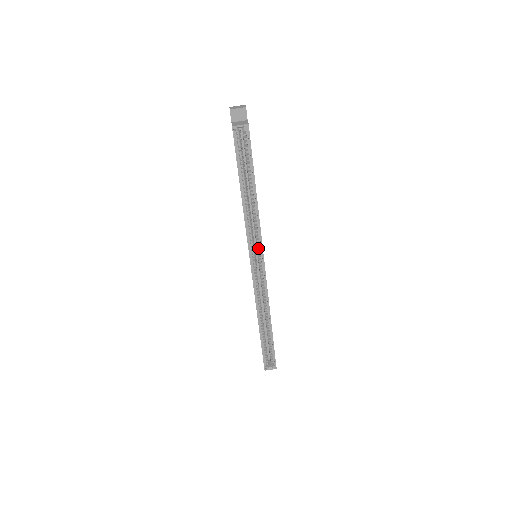
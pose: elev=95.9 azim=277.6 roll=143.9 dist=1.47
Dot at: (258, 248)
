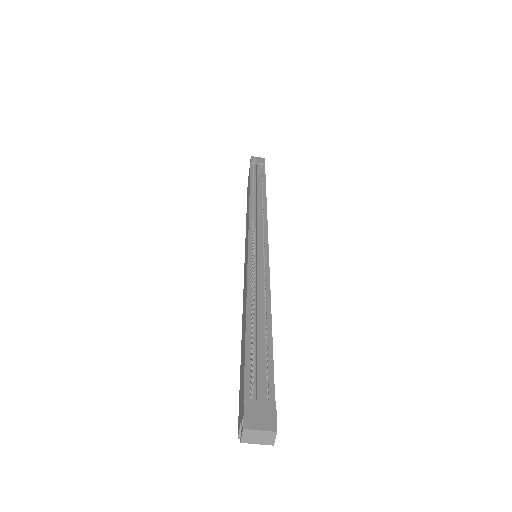
Dot at: occluded
